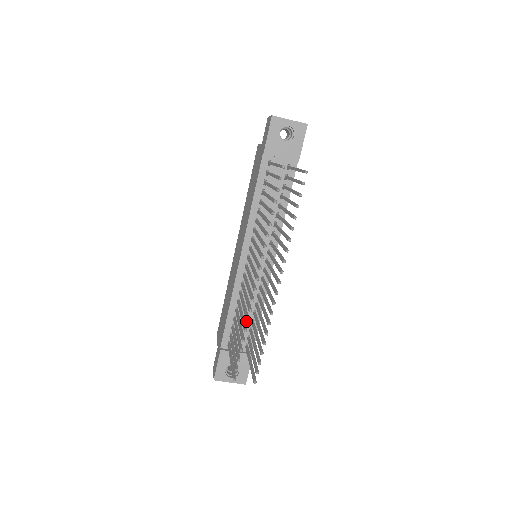
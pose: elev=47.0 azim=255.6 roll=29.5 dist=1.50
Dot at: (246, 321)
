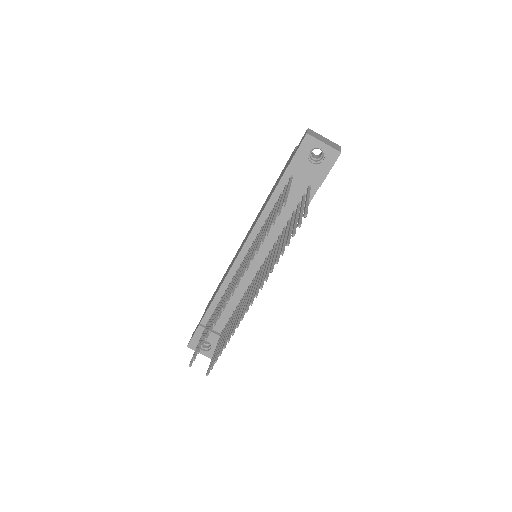
Dot at: (212, 324)
